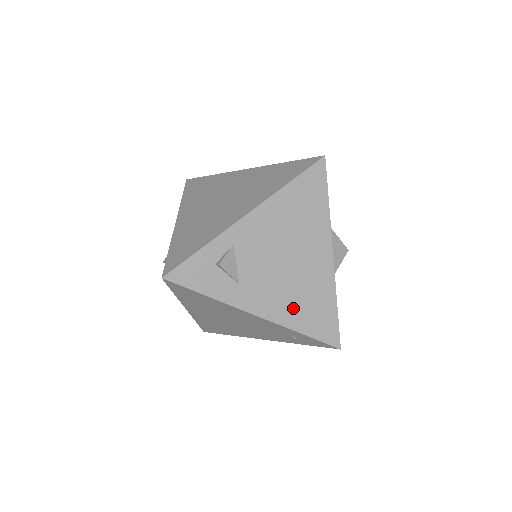
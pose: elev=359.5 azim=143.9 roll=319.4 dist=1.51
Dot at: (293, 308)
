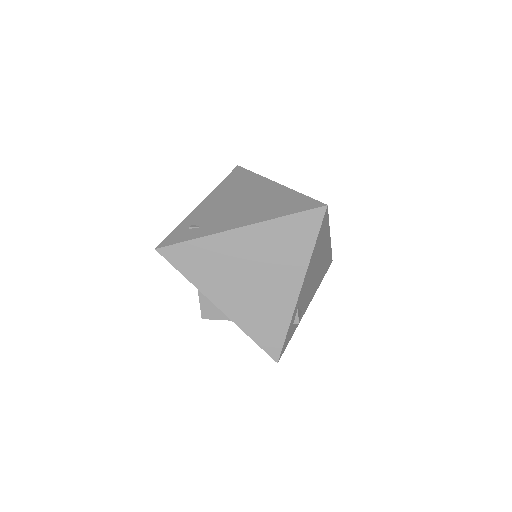
Dot at: (318, 281)
